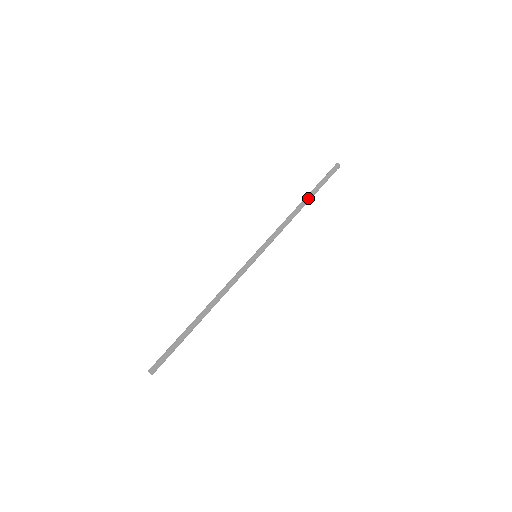
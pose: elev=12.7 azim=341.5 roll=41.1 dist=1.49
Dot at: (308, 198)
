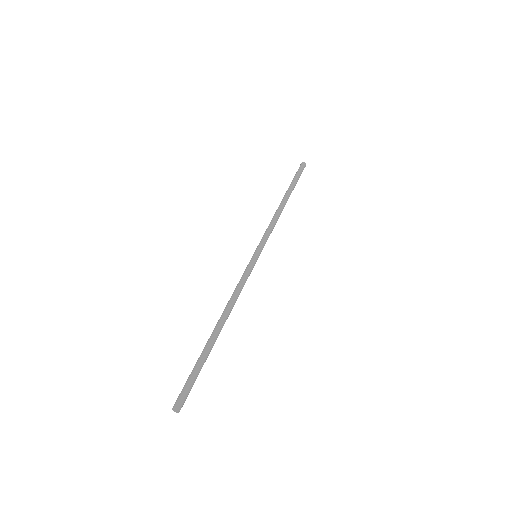
Dot at: (289, 196)
